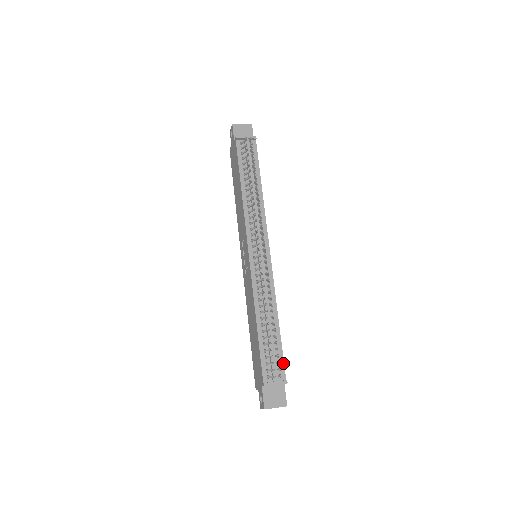
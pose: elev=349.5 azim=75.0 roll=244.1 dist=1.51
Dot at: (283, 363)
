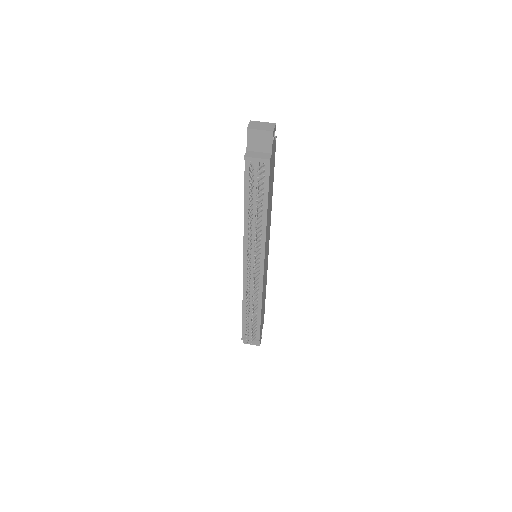
Dot at: (259, 331)
